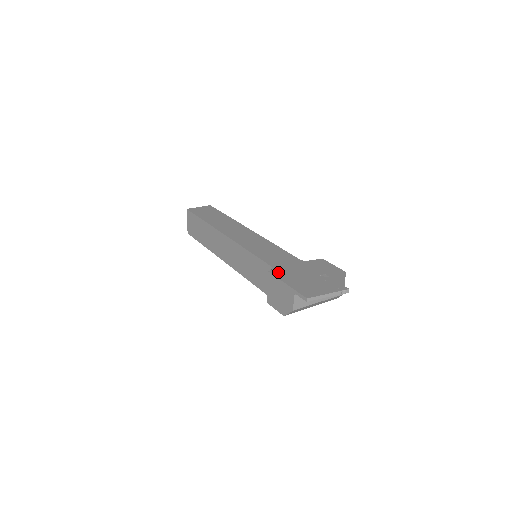
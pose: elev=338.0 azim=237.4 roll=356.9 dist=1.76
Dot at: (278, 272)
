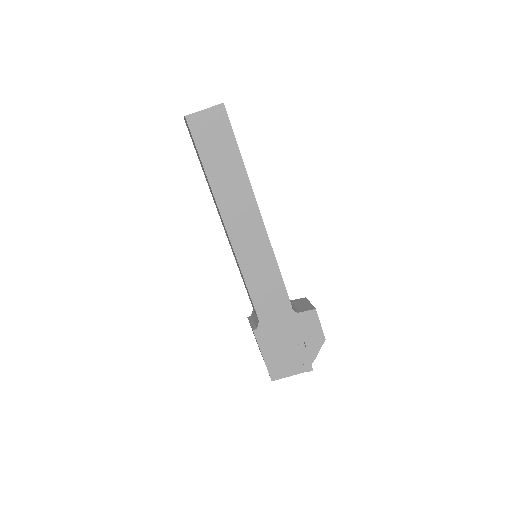
Dot at: (262, 334)
